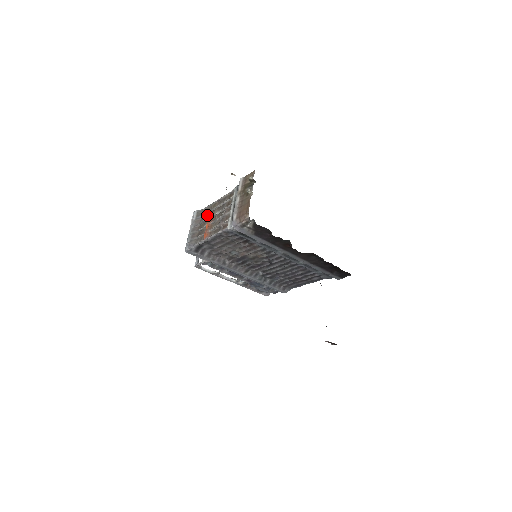
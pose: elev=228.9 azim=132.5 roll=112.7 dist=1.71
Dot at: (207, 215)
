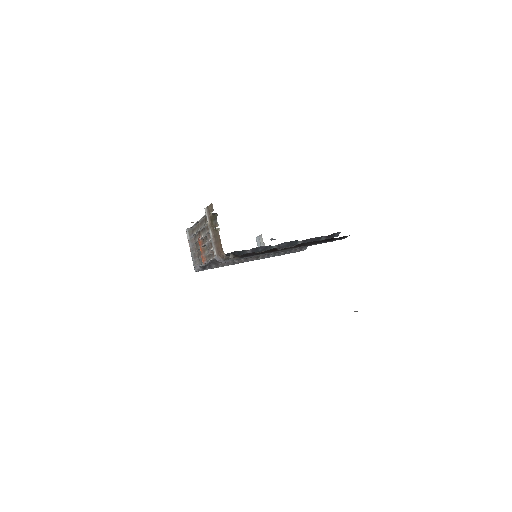
Dot at: (197, 235)
